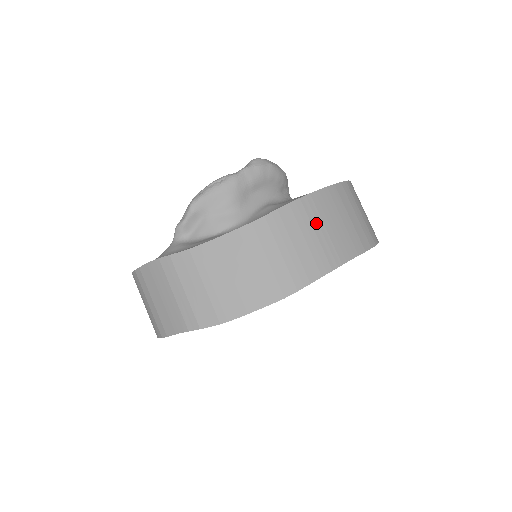
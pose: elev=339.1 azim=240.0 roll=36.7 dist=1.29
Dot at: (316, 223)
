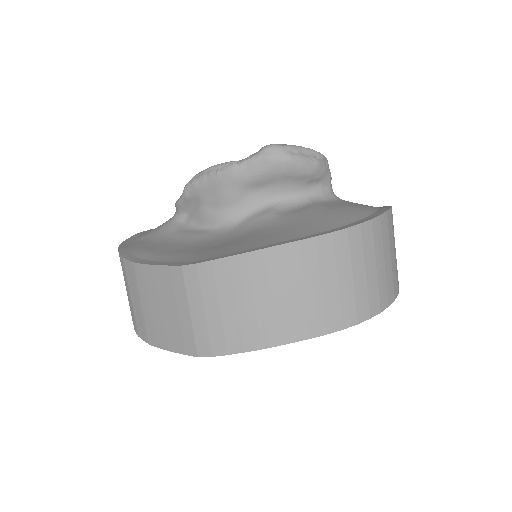
Dot at: (259, 289)
